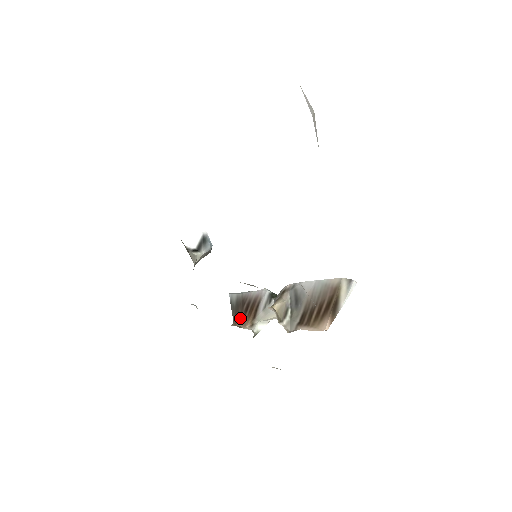
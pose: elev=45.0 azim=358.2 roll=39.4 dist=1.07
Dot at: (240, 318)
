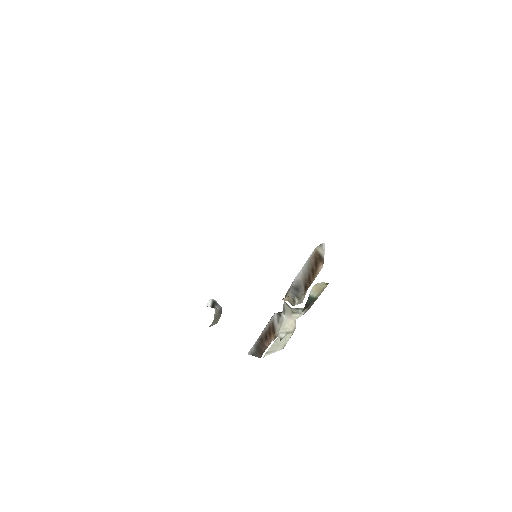
Dot at: (264, 348)
